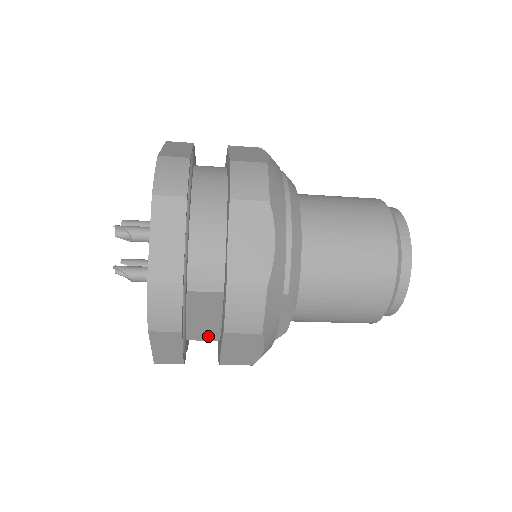
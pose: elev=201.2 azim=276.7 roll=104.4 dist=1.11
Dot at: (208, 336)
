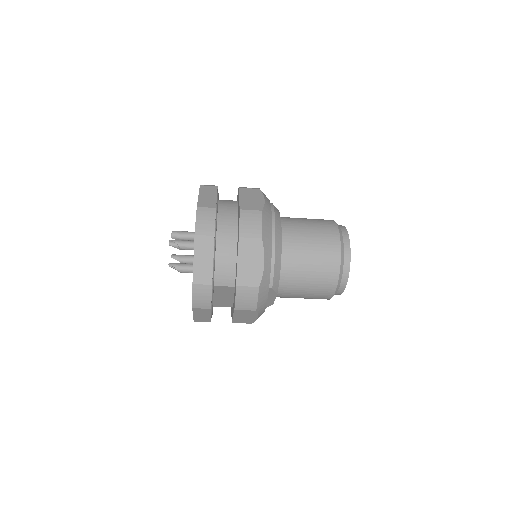
Dot at: (225, 305)
